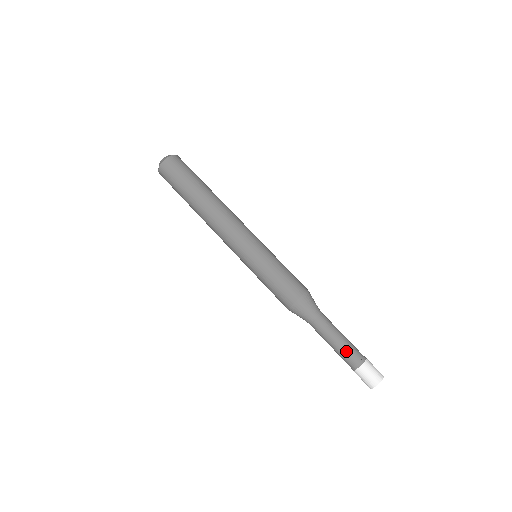
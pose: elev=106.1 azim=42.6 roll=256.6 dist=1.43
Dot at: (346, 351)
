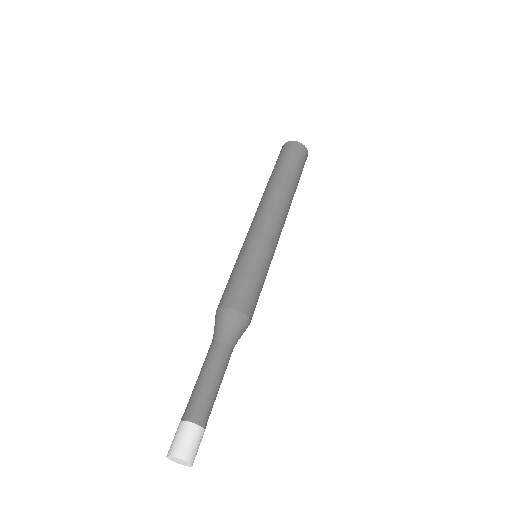
Dot at: (208, 398)
